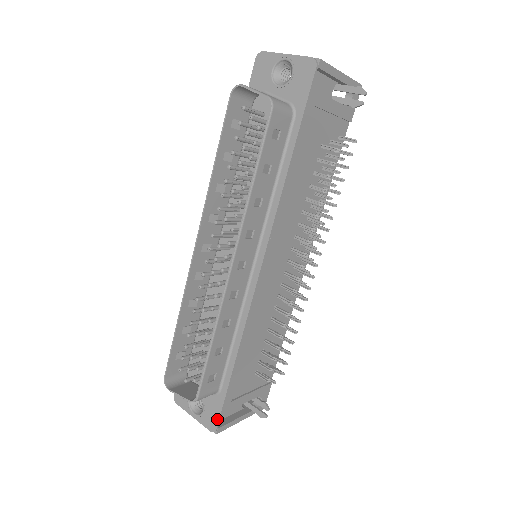
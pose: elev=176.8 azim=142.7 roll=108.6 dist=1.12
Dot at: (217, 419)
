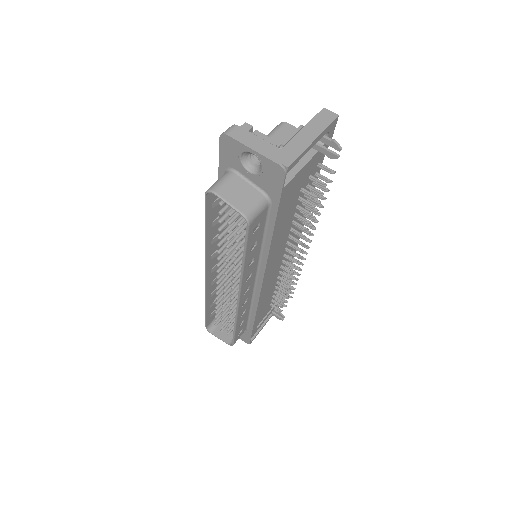
Dot at: (249, 340)
